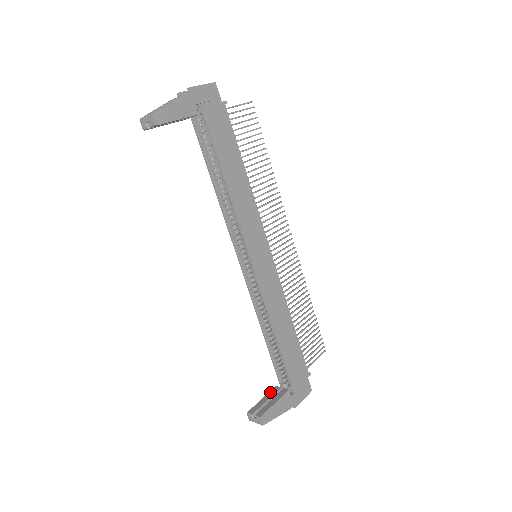
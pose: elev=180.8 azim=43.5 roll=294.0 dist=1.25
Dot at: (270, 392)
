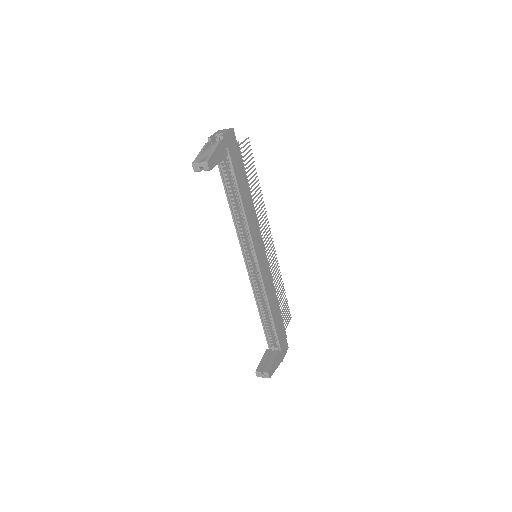
Dot at: (265, 354)
